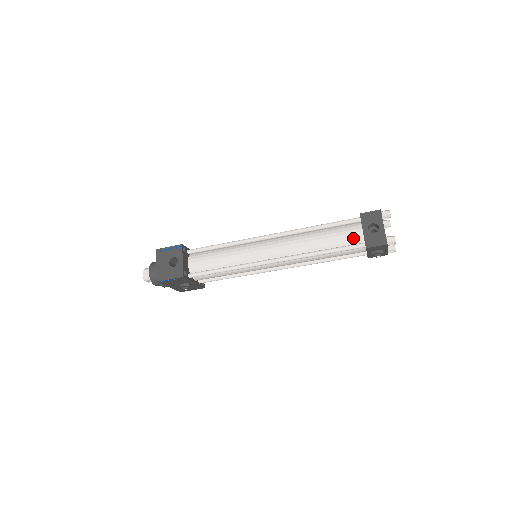
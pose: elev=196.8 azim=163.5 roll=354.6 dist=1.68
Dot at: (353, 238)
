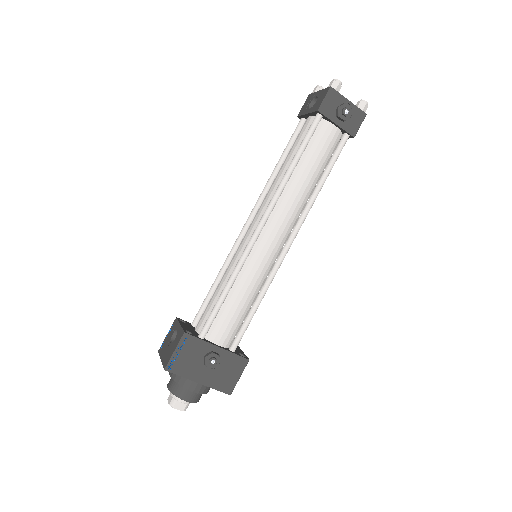
Dot at: (307, 128)
